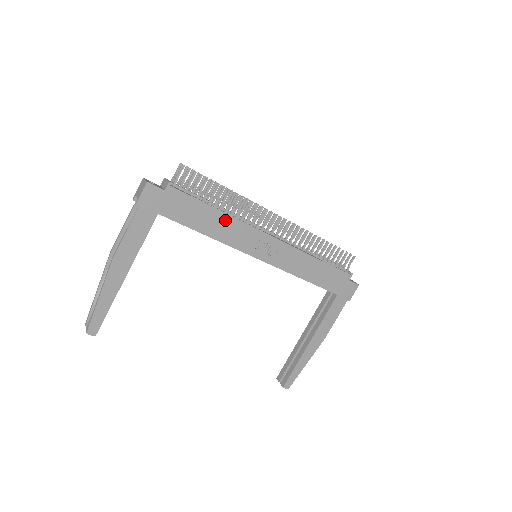
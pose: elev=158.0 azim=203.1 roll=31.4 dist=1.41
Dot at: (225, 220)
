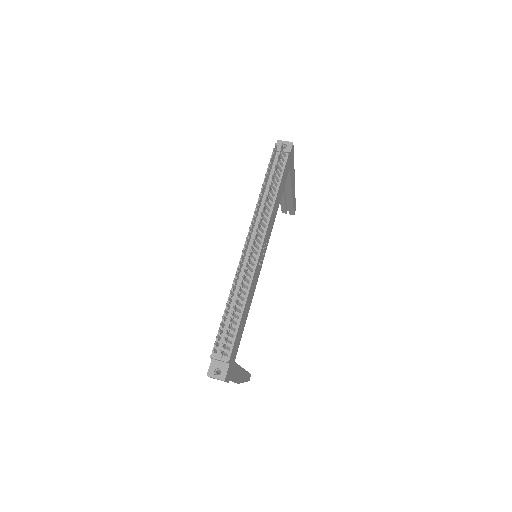
Dot at: (248, 300)
